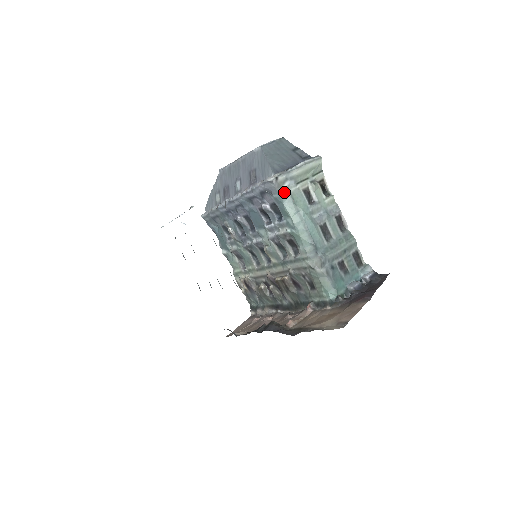
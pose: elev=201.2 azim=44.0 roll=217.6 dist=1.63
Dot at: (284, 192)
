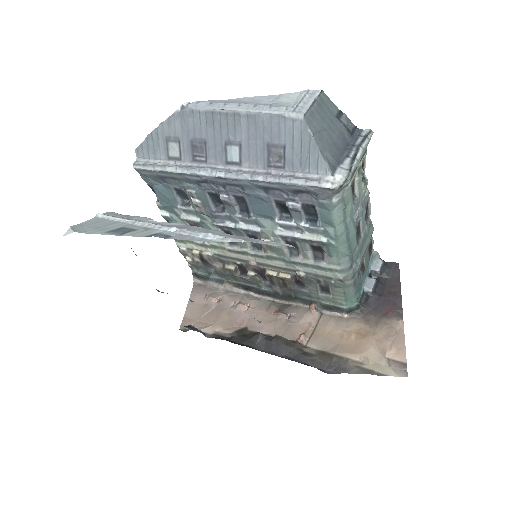
Dot at: (338, 198)
